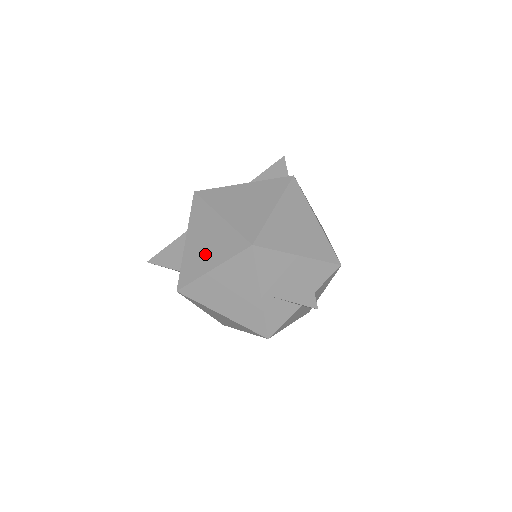
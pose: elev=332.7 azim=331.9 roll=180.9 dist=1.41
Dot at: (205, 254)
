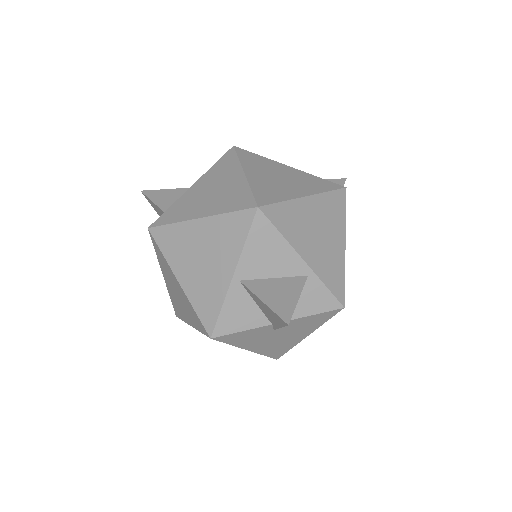
Dot at: (202, 202)
